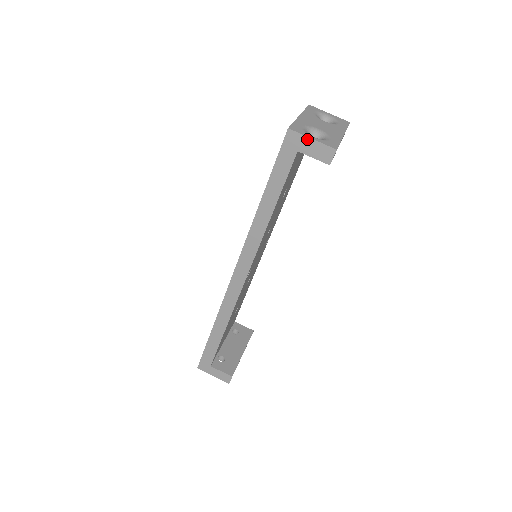
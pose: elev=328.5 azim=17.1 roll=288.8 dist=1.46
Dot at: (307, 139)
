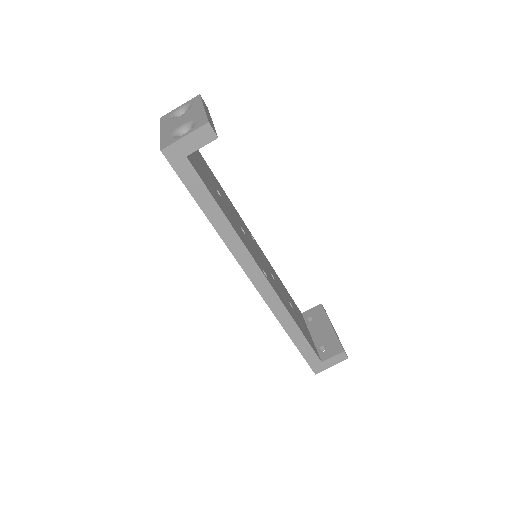
Dot at: (181, 141)
